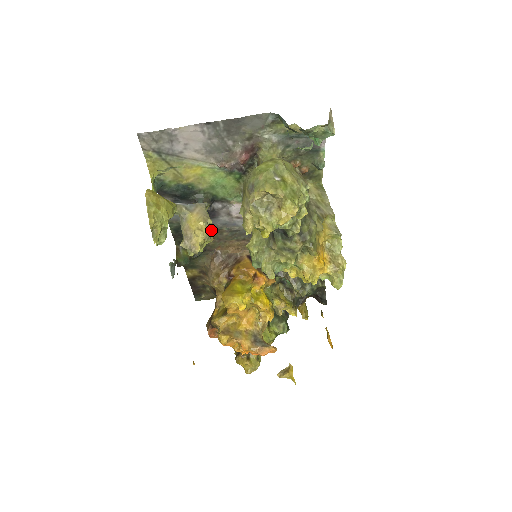
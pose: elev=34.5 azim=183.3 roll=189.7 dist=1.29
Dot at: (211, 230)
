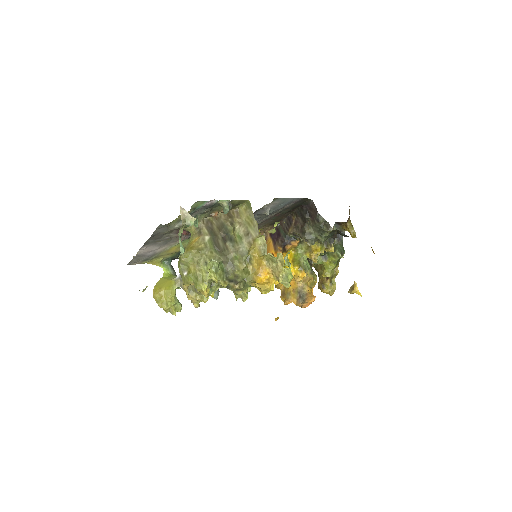
Dot at: occluded
